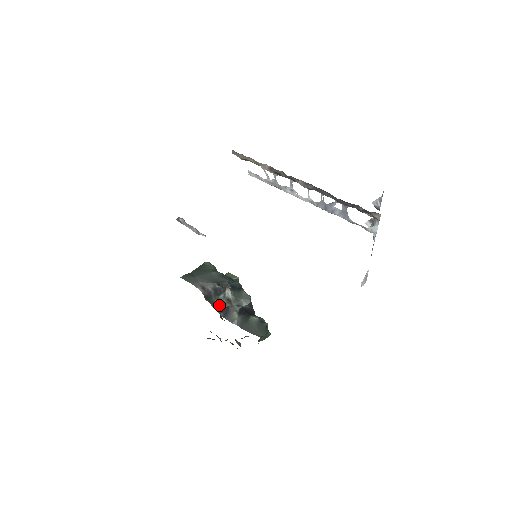
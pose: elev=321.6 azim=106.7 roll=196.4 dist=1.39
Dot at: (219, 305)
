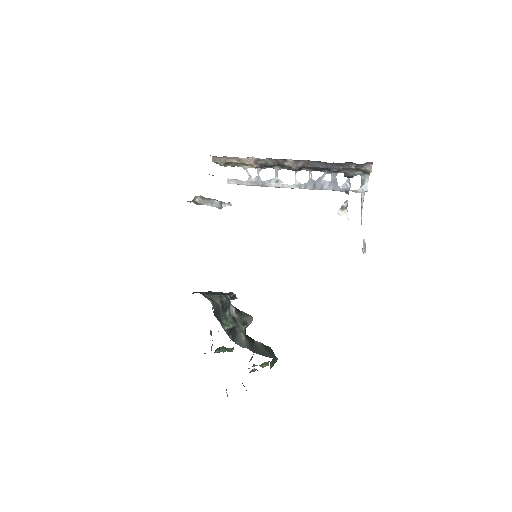
Dot at: (226, 325)
